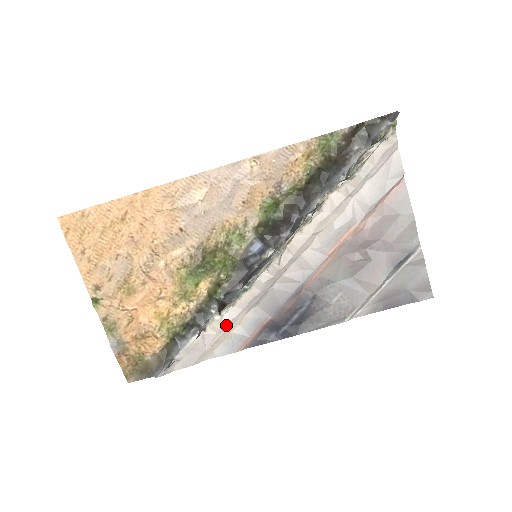
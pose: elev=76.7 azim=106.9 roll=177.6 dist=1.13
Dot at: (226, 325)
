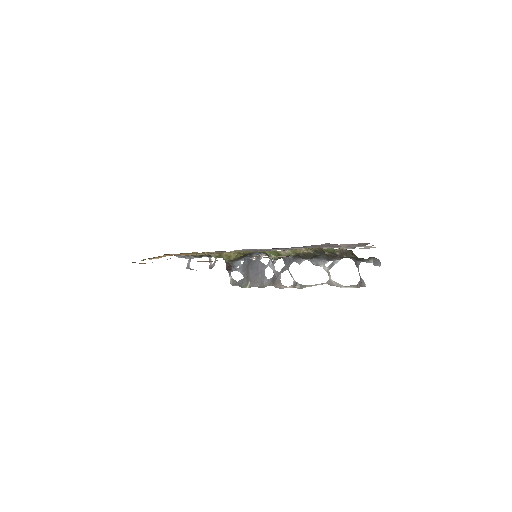
Dot at: occluded
